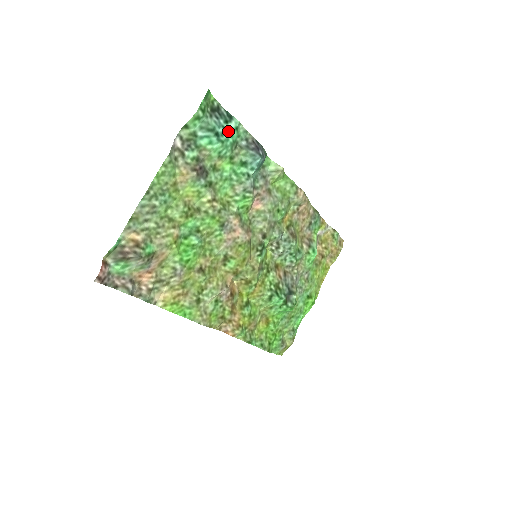
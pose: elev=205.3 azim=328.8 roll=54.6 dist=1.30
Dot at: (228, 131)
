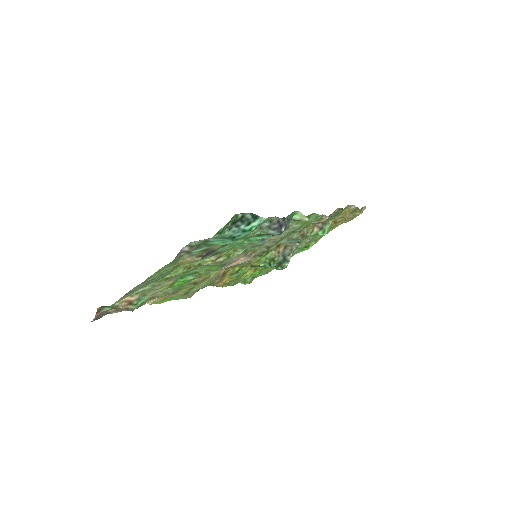
Dot at: (248, 230)
